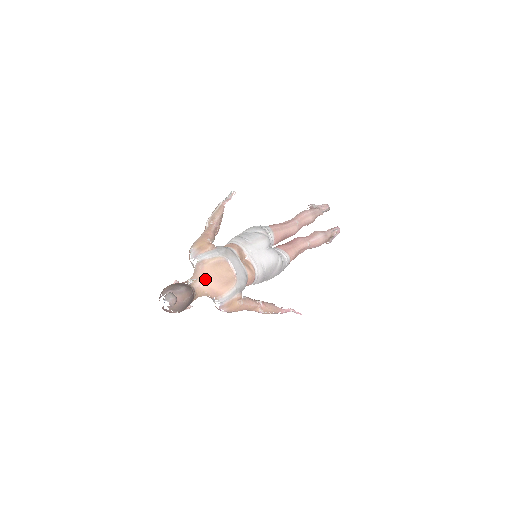
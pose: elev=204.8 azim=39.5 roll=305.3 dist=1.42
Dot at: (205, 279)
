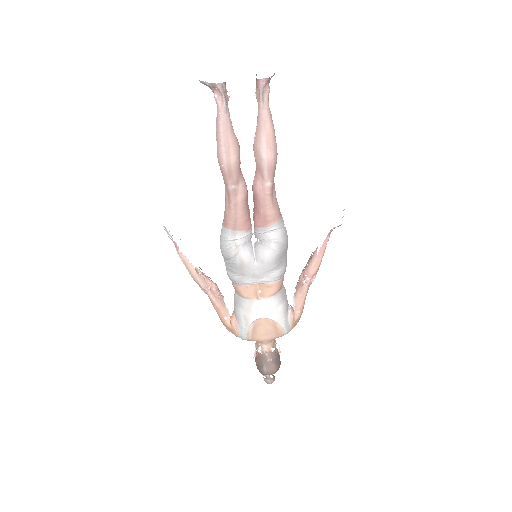
Dot at: (263, 342)
